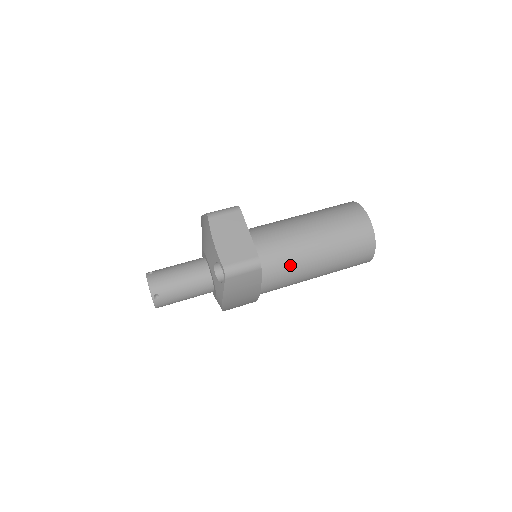
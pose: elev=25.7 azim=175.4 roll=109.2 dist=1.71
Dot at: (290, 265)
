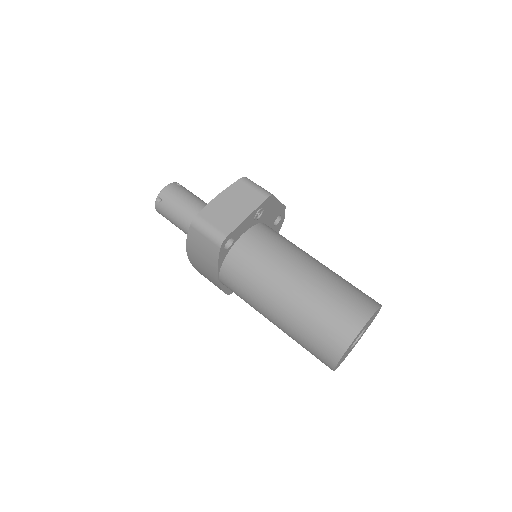
Dot at: (254, 280)
